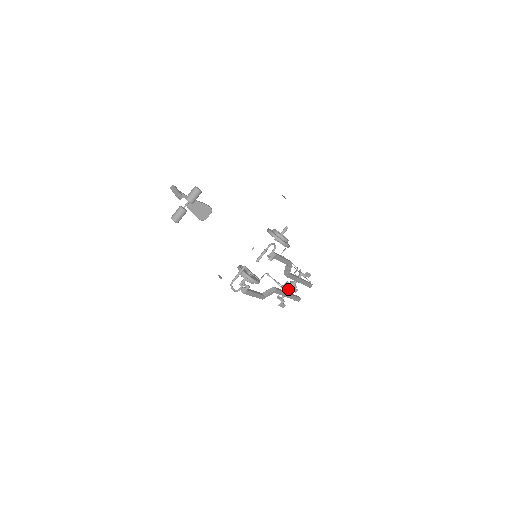
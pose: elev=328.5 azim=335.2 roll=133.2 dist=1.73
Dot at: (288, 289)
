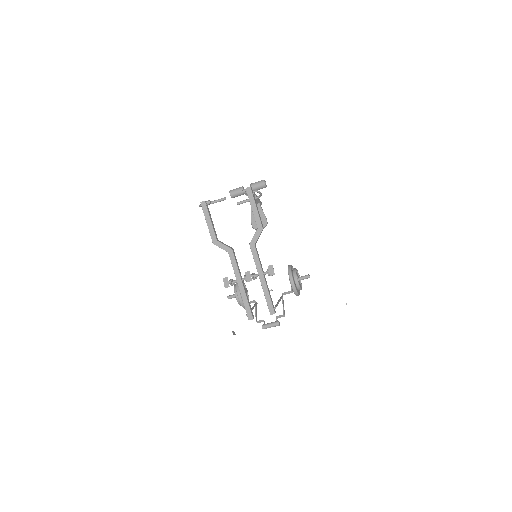
Dot at: (245, 275)
